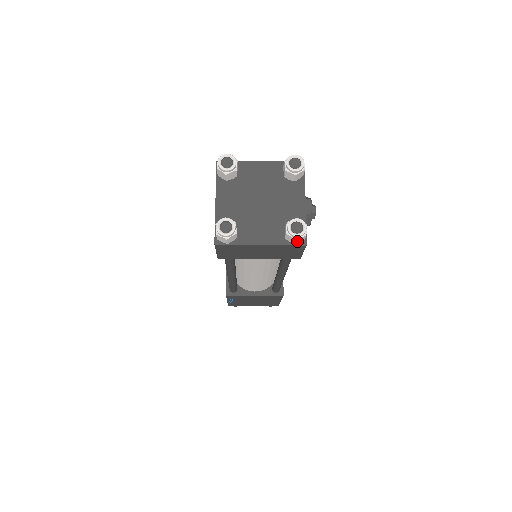
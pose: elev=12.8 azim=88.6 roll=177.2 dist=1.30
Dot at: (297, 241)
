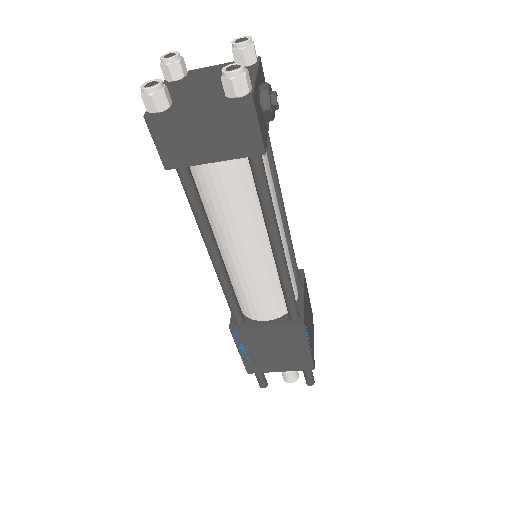
Dot at: (237, 88)
